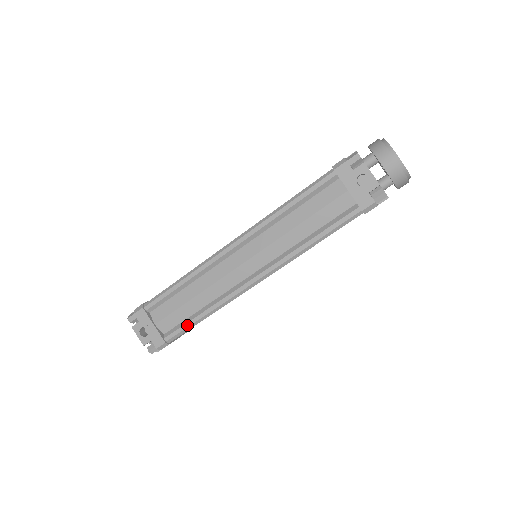
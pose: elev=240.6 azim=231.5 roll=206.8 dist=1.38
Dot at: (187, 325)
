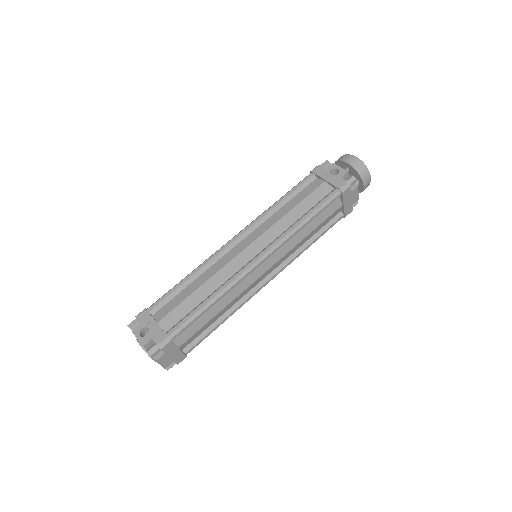
Dot at: (192, 314)
